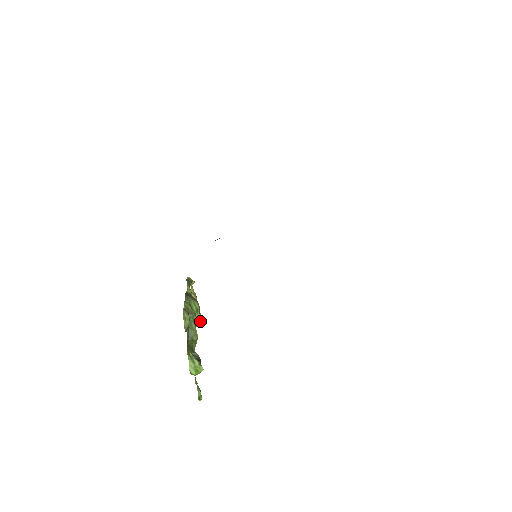
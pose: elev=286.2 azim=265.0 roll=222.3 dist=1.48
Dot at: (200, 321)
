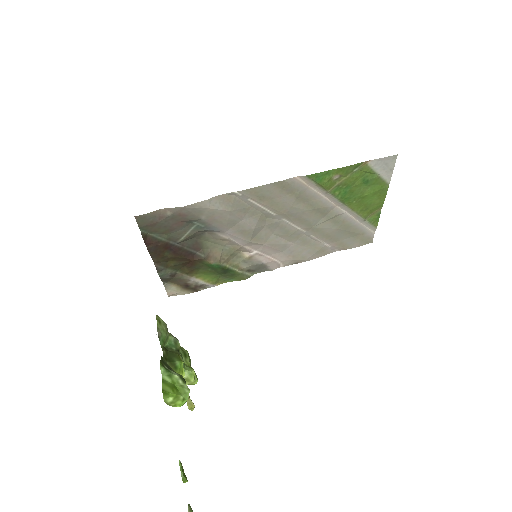
Dot at: (190, 367)
